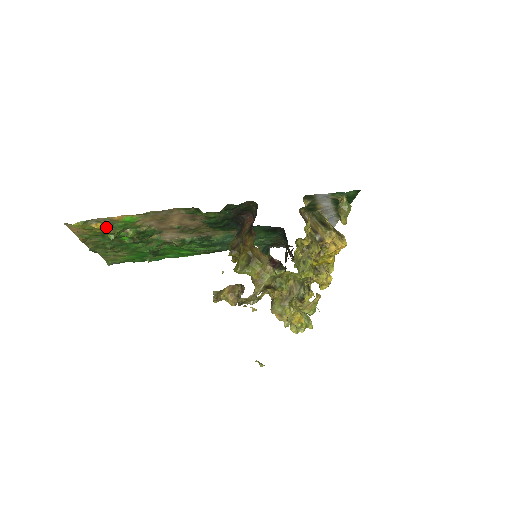
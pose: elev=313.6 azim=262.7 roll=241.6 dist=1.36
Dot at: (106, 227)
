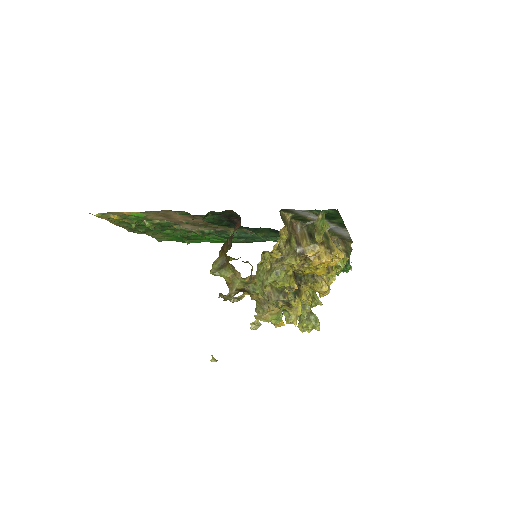
Dot at: (124, 218)
